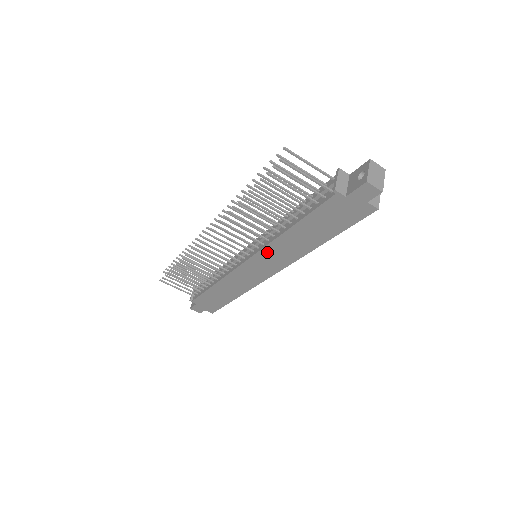
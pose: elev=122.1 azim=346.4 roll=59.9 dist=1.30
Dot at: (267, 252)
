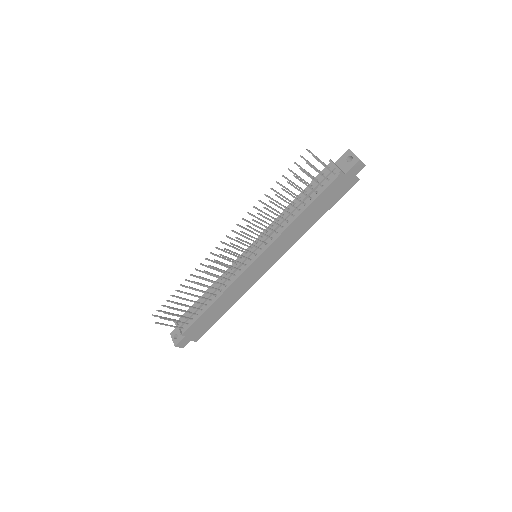
Dot at: (276, 243)
